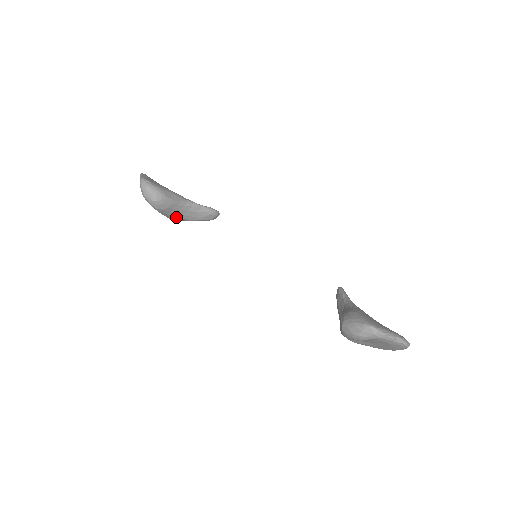
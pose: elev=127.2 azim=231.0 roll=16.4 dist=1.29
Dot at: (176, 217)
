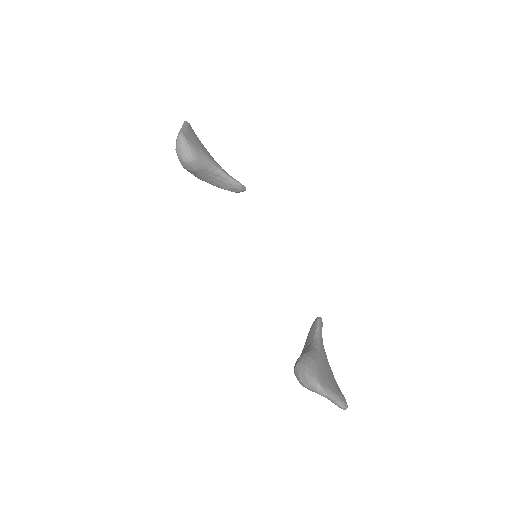
Dot at: (202, 179)
